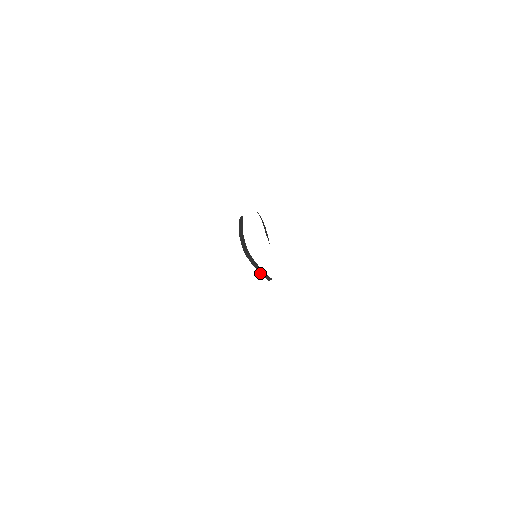
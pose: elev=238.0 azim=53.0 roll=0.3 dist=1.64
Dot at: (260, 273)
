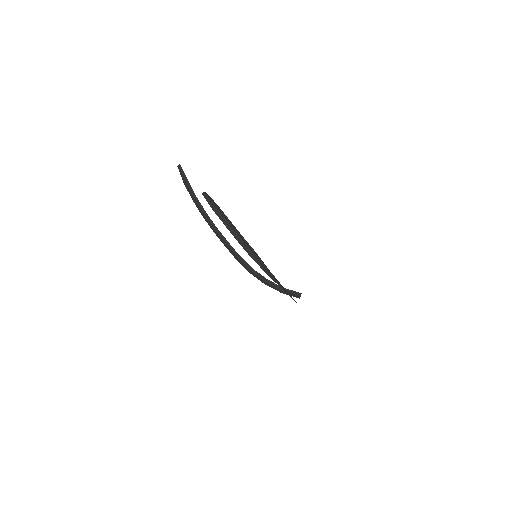
Dot at: occluded
